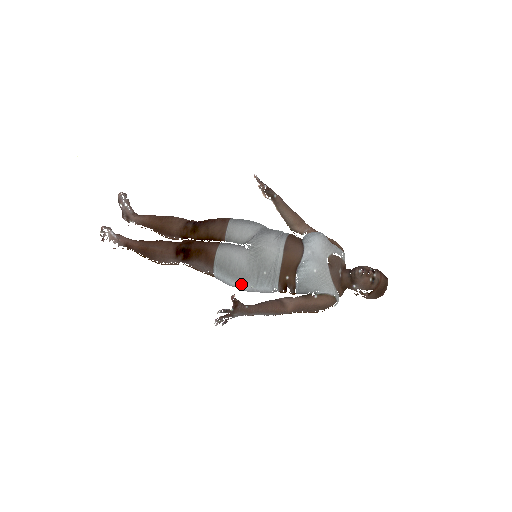
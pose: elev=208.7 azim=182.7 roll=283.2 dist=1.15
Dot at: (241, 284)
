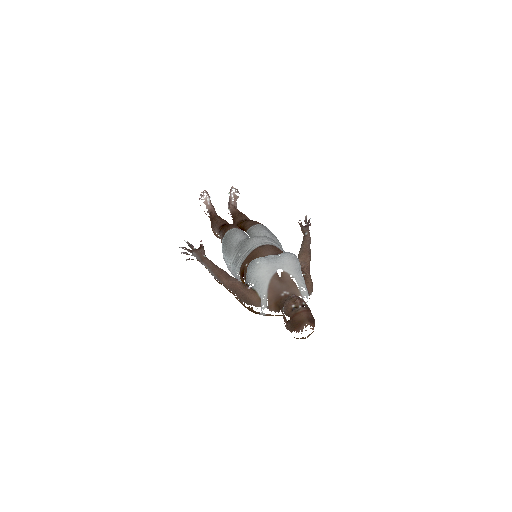
Dot at: (226, 257)
